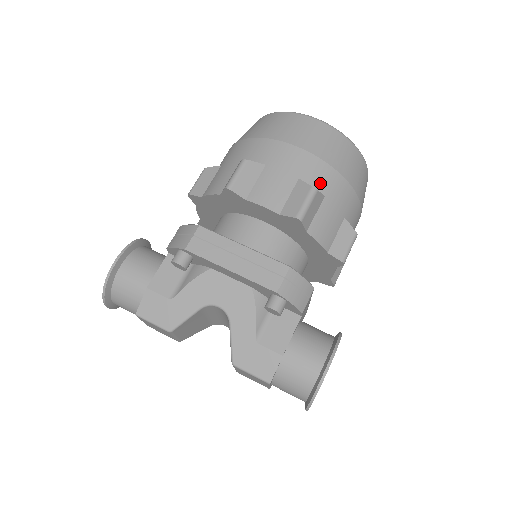
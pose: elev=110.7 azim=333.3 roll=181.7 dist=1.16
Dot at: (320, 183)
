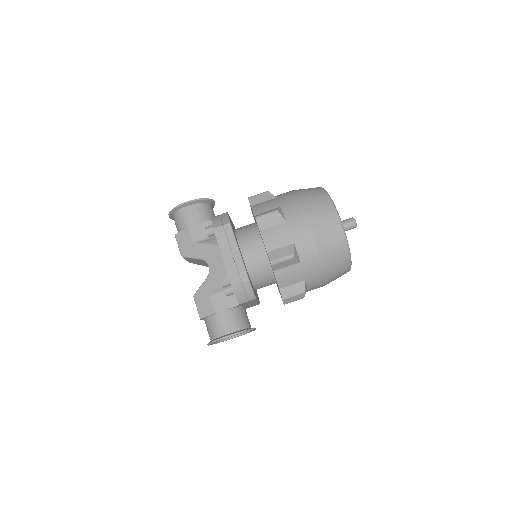
Dot at: (304, 254)
